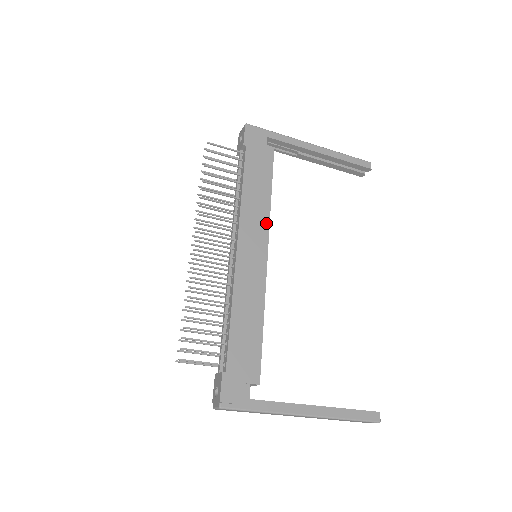
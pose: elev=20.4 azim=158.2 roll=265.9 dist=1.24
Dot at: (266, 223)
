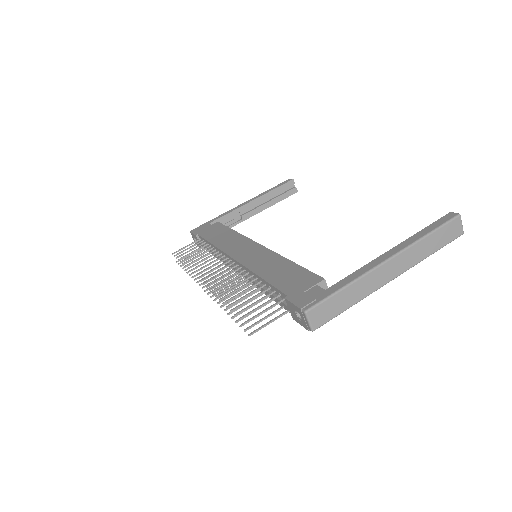
Dot at: (243, 238)
